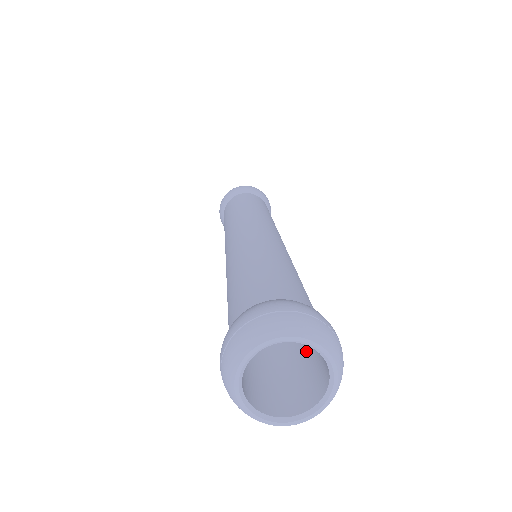
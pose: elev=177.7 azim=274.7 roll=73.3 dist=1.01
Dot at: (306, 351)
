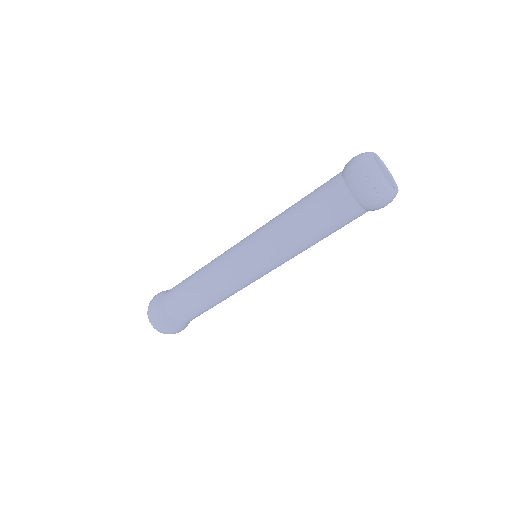
Dot at: occluded
